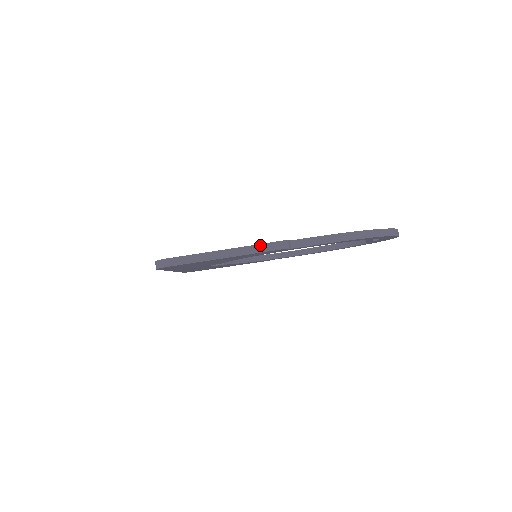
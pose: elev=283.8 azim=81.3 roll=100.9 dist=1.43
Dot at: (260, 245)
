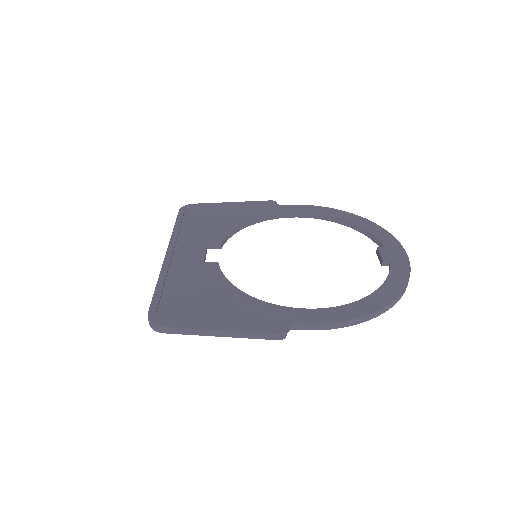
Dot at: (257, 333)
